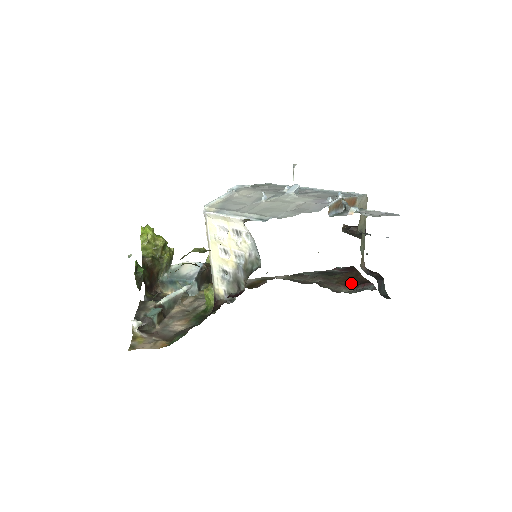
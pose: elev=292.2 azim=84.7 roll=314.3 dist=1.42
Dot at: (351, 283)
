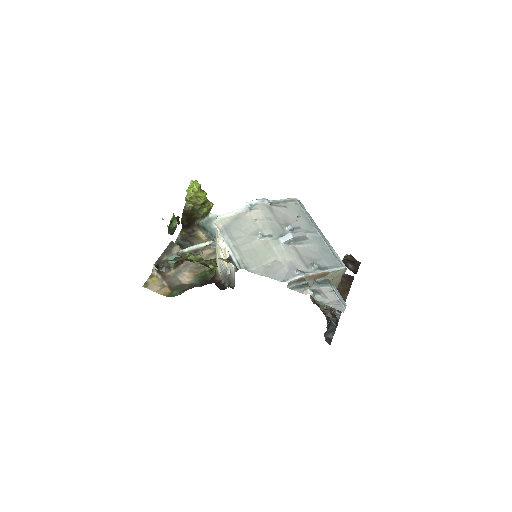
Dot at: occluded
